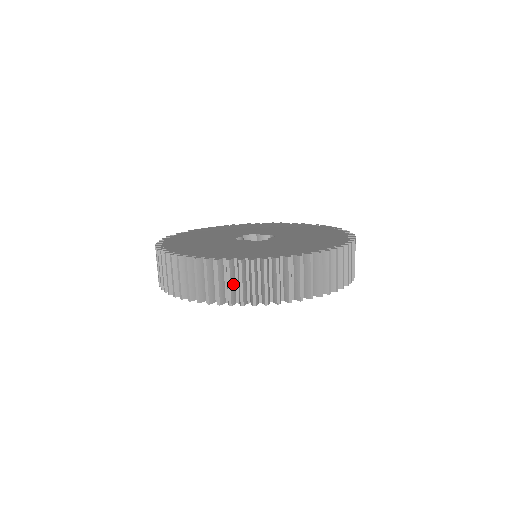
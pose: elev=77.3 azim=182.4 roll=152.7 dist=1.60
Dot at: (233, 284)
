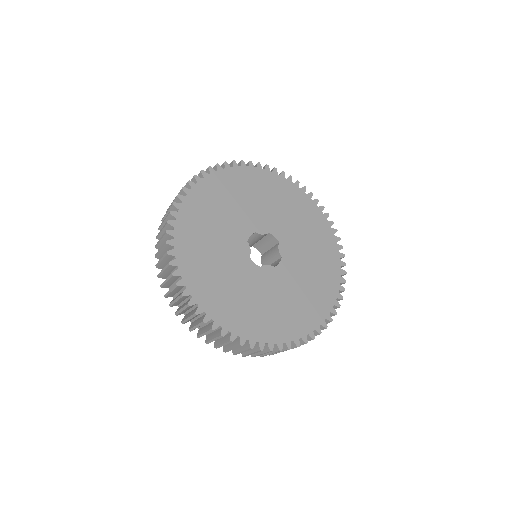
Dot at: (170, 282)
